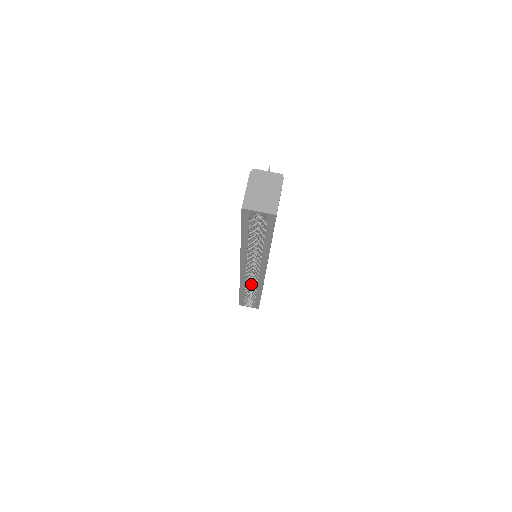
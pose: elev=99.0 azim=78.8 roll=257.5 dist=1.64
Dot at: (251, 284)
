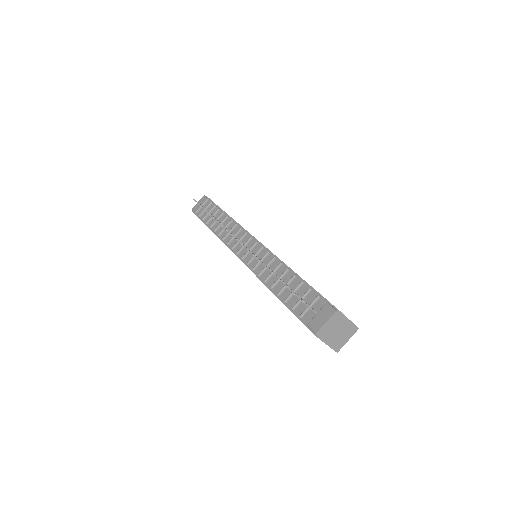
Dot at: occluded
